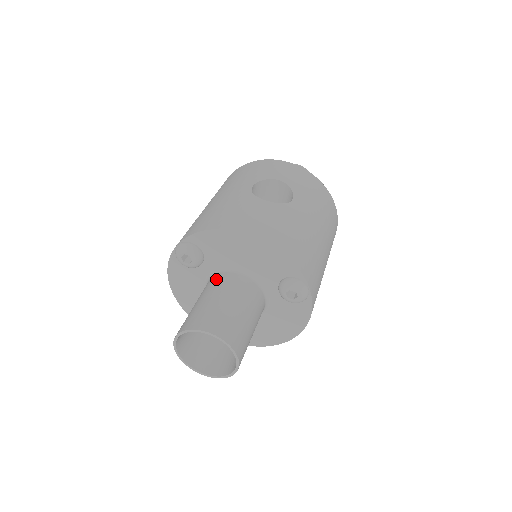
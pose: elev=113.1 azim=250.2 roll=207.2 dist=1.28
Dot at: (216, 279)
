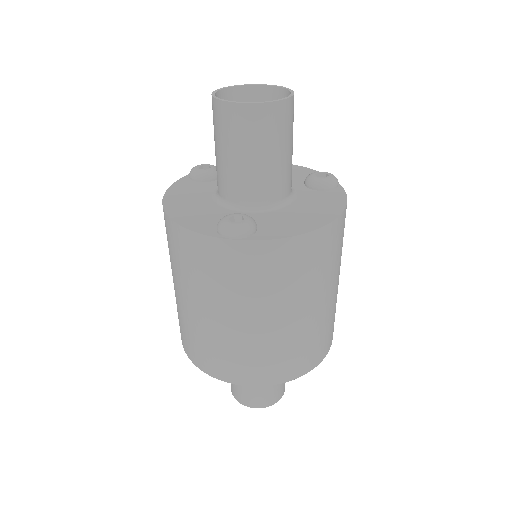
Dot at: occluded
